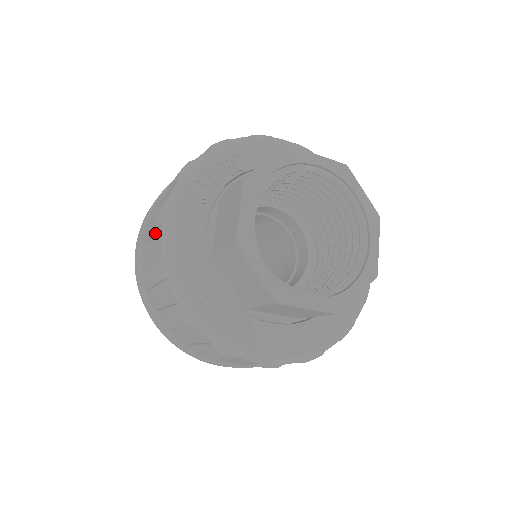
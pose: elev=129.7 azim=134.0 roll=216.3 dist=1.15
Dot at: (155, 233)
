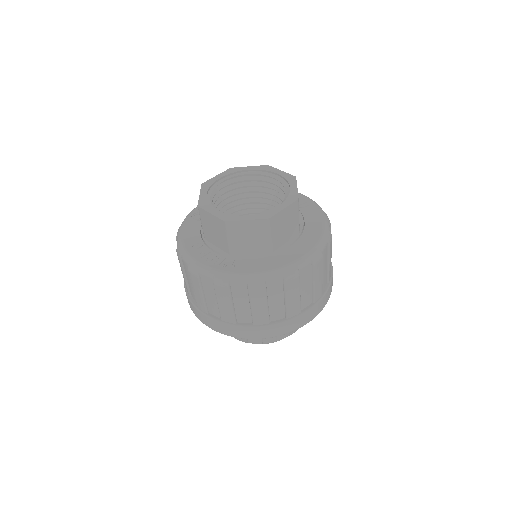
Dot at: occluded
